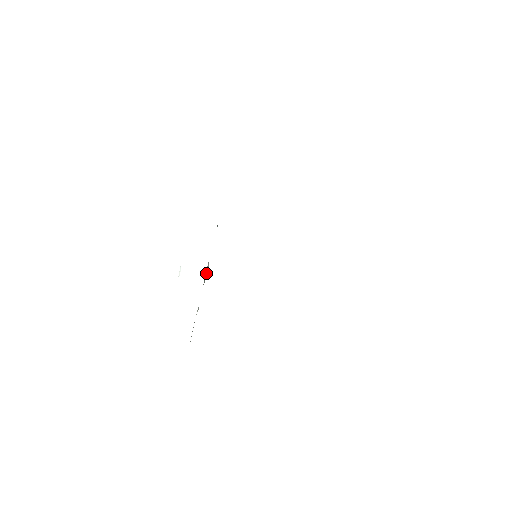
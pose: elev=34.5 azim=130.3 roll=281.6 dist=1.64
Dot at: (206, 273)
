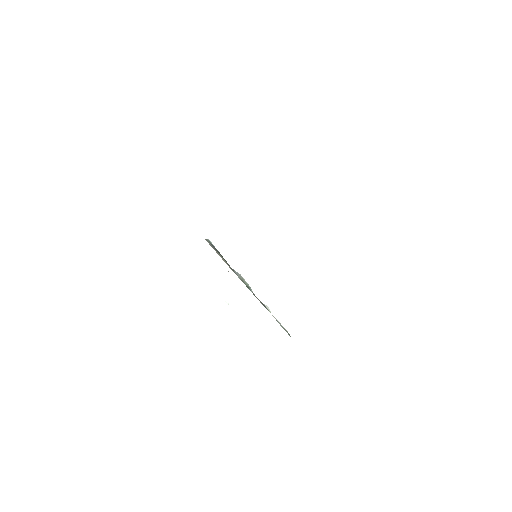
Dot at: (243, 281)
